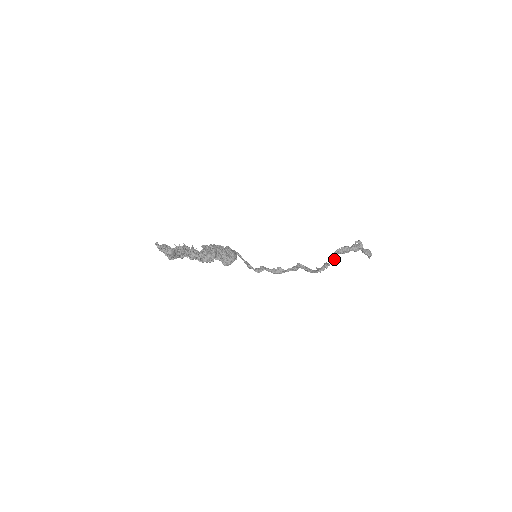
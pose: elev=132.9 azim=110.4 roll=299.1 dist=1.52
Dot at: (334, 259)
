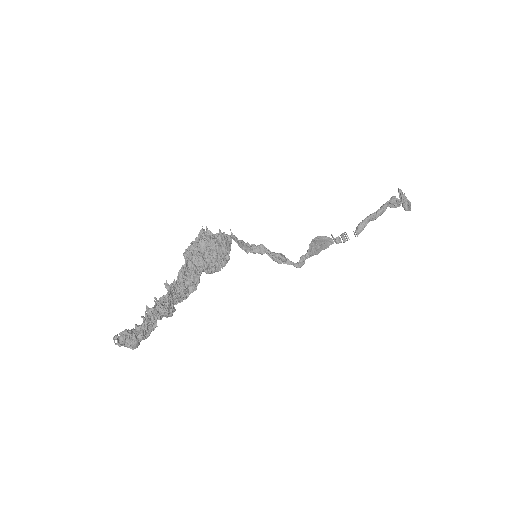
Dot at: occluded
